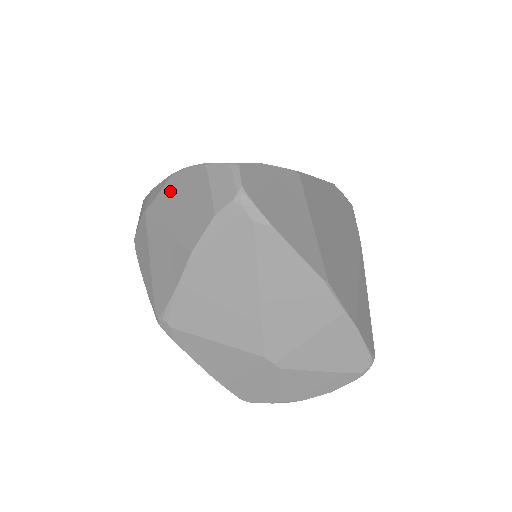
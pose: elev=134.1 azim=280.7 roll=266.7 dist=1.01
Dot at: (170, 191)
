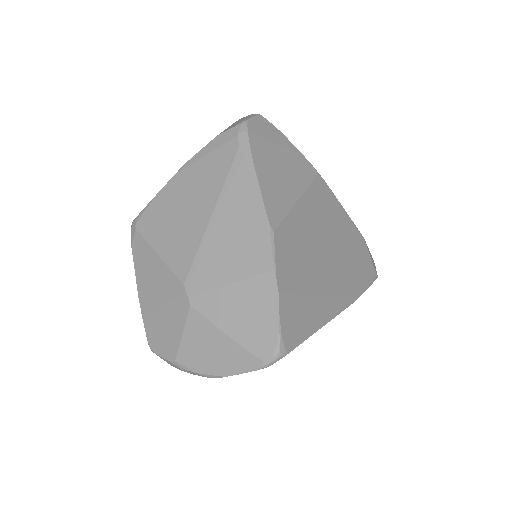
Dot at: occluded
